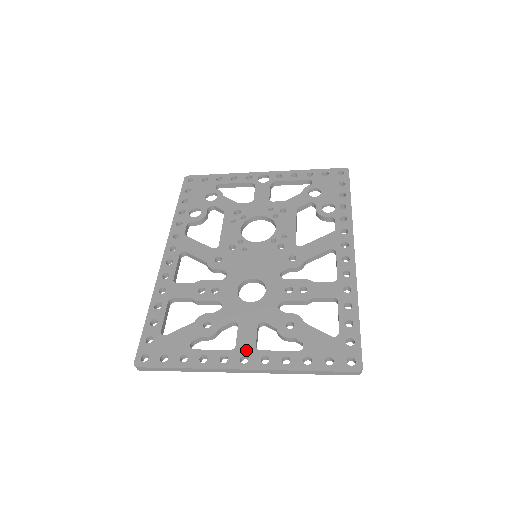
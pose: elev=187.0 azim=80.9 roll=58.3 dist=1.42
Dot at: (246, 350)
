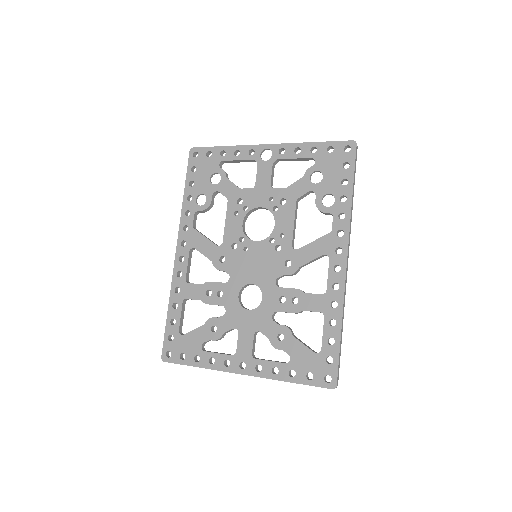
Dot at: (244, 357)
